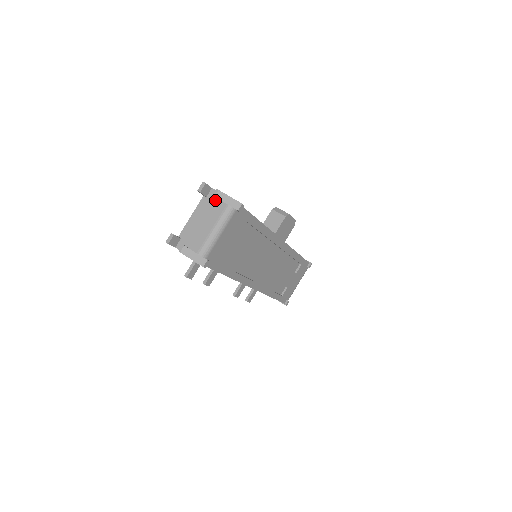
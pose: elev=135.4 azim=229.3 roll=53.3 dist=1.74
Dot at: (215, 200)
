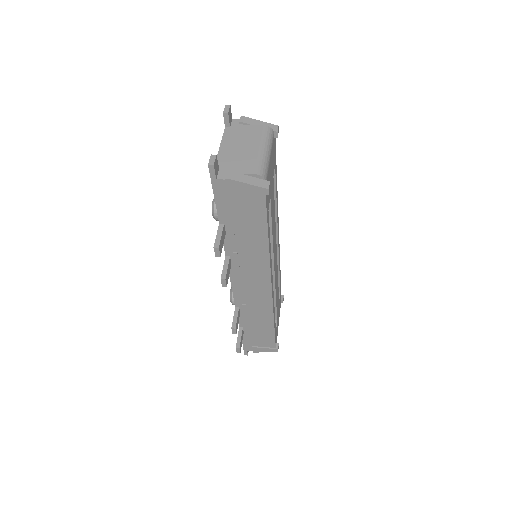
Dot at: (245, 126)
